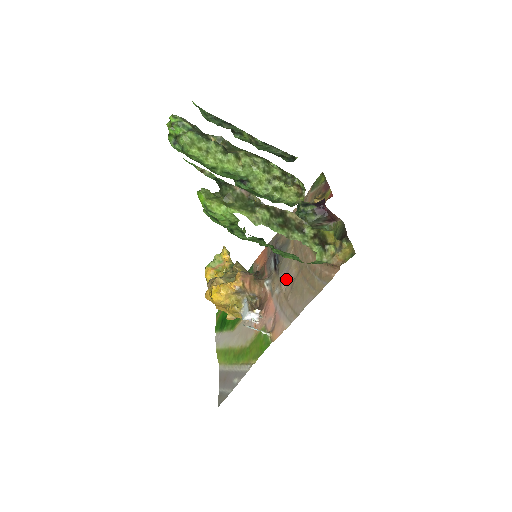
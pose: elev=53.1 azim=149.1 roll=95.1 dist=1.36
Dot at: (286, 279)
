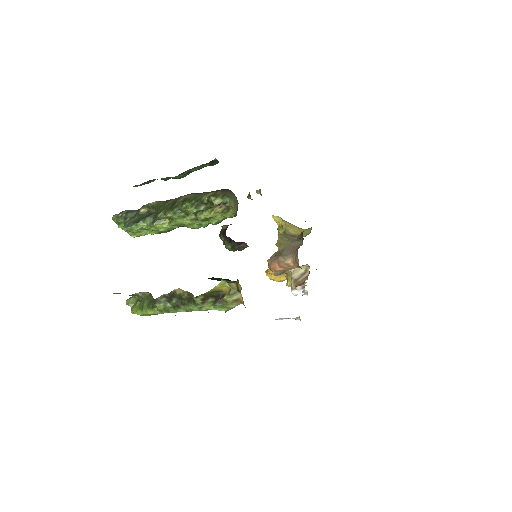
Dot at: occluded
